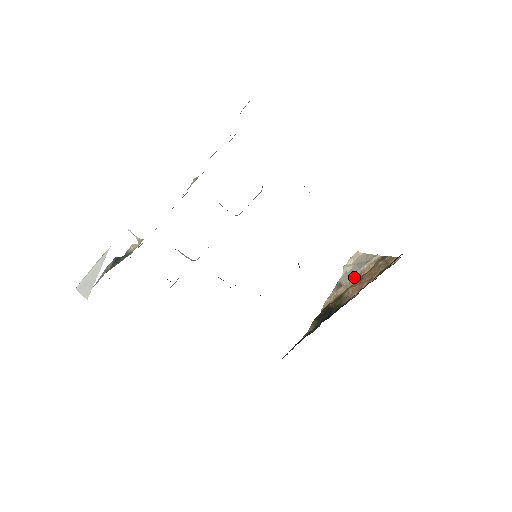
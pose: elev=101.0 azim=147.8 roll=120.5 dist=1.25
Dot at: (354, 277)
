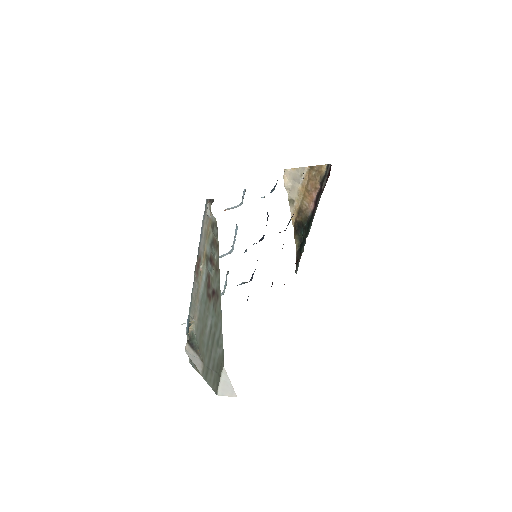
Dot at: (299, 191)
